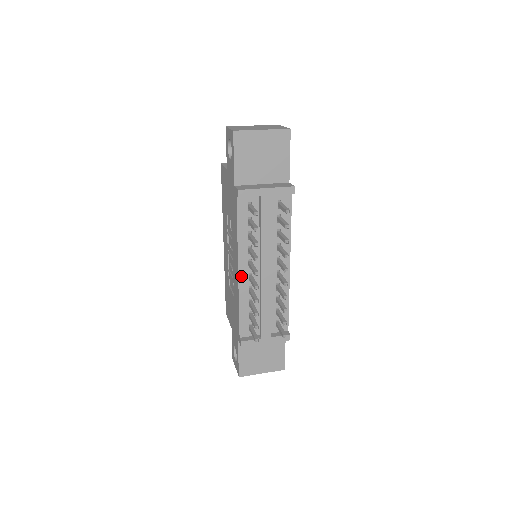
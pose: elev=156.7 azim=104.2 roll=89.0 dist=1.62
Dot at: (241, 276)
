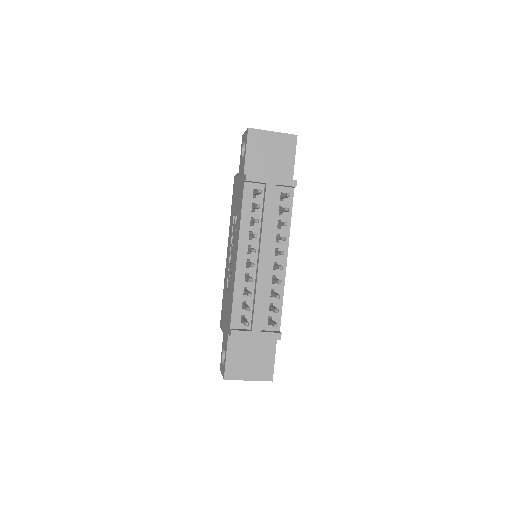
Dot at: (239, 261)
